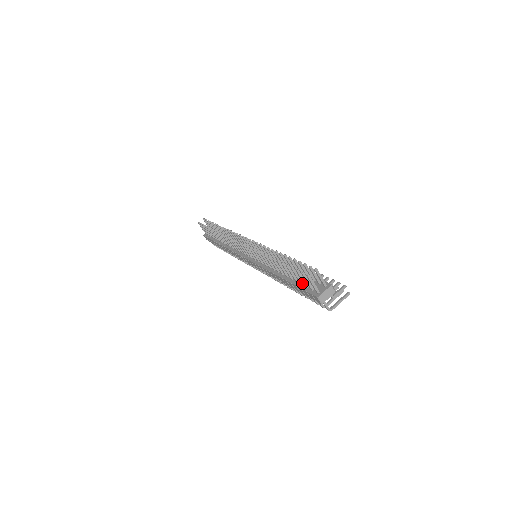
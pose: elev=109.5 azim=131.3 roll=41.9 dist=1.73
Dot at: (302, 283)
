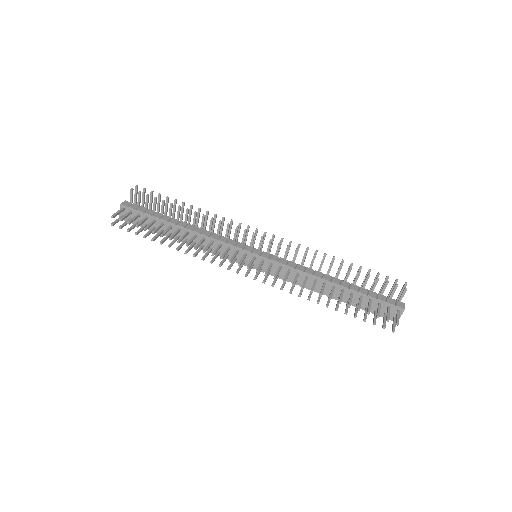
Dot at: occluded
